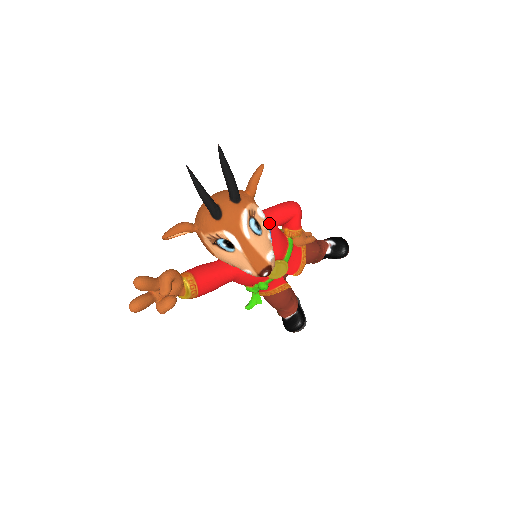
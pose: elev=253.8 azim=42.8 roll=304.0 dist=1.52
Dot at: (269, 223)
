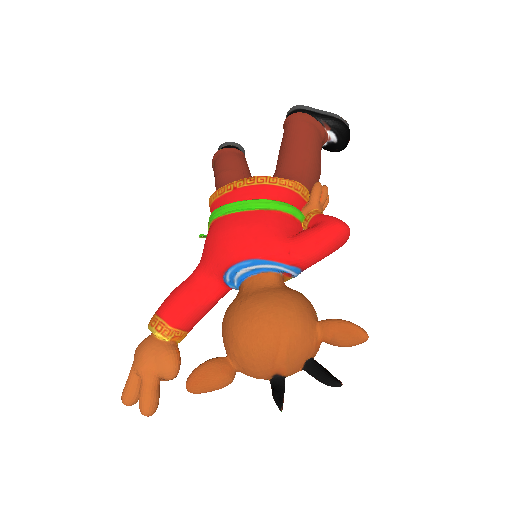
Dot at: occluded
